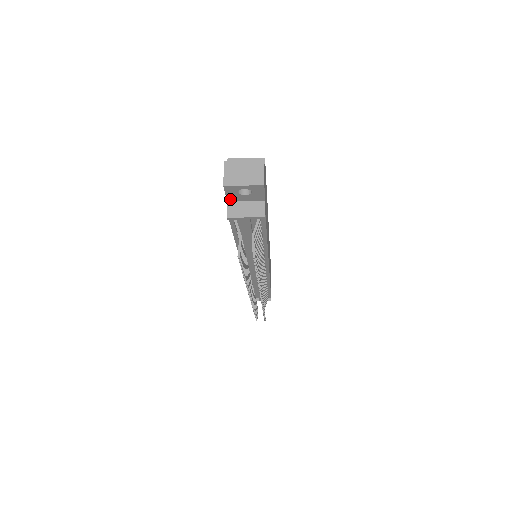
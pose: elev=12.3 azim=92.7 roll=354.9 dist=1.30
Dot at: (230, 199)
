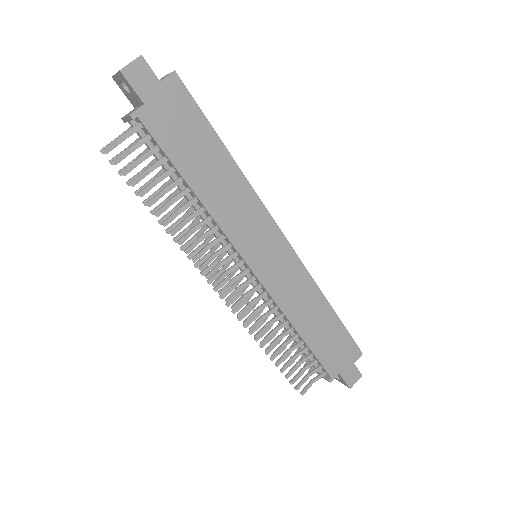
Dot at: (133, 103)
